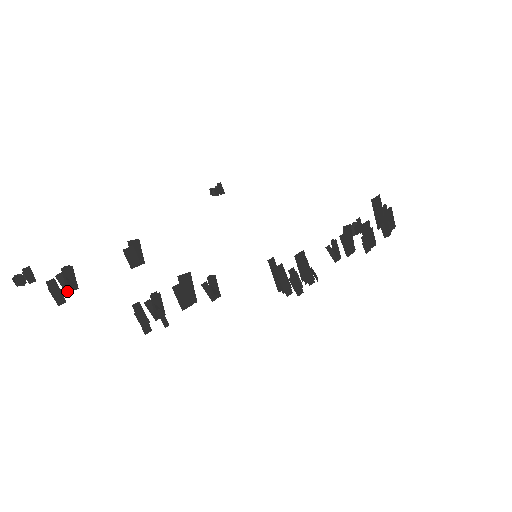
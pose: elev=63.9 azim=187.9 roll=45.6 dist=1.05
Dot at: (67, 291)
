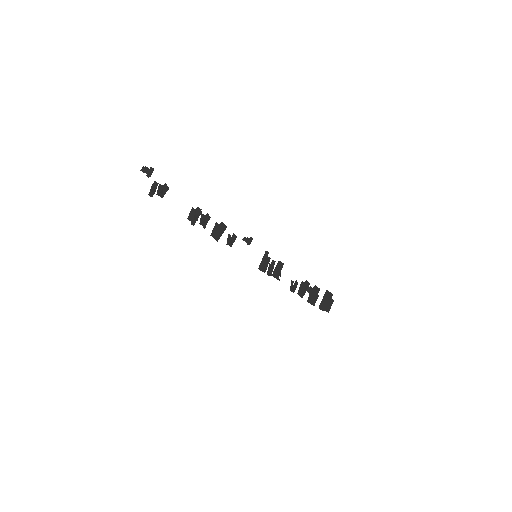
Dot at: (158, 194)
